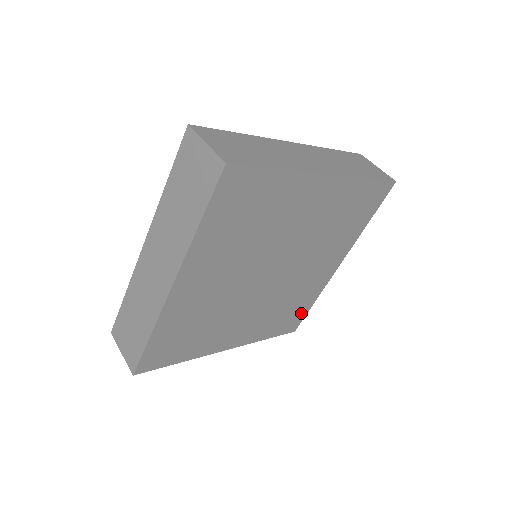
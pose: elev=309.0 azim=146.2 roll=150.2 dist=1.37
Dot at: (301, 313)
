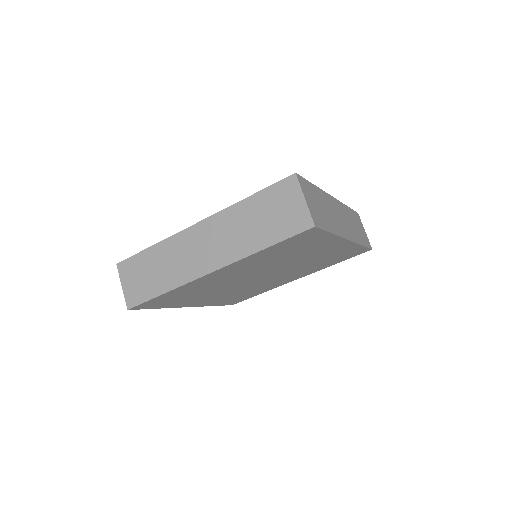
Dot at: (356, 250)
